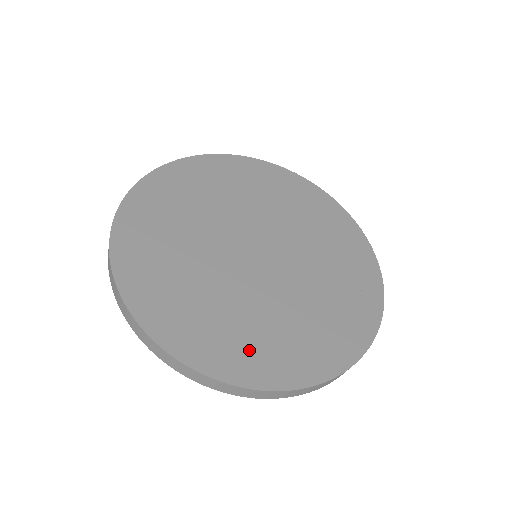
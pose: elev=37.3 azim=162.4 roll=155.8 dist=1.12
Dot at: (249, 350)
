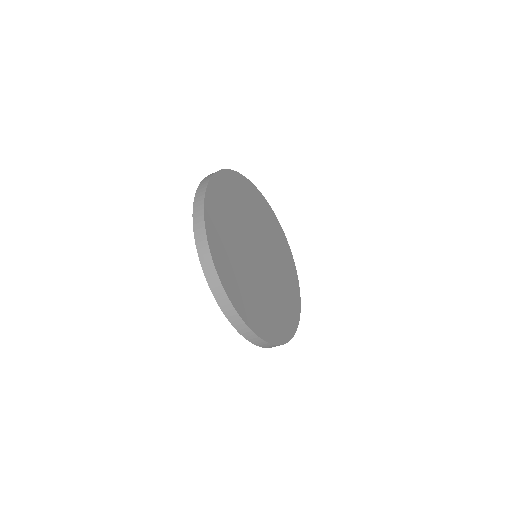
Dot at: (234, 279)
